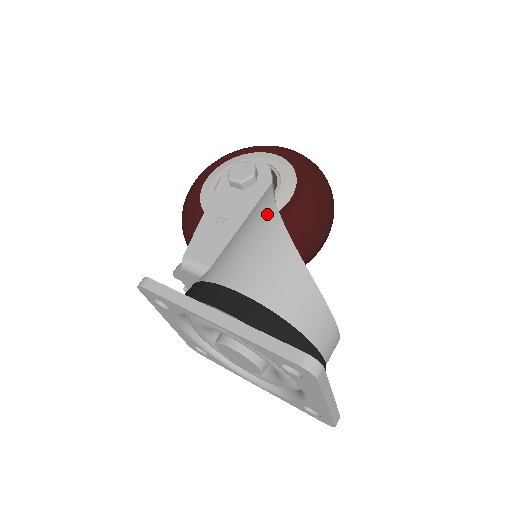
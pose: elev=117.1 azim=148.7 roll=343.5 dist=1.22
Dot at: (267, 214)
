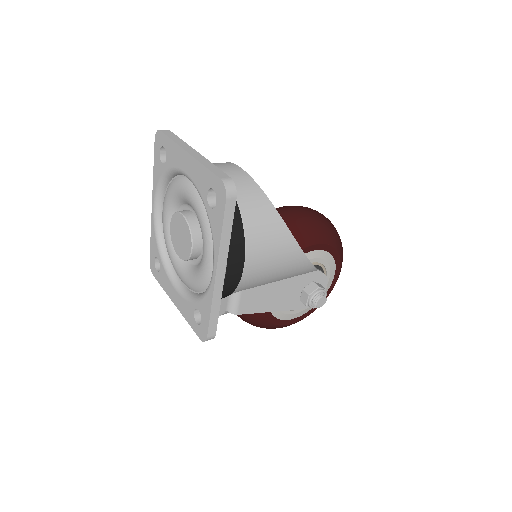
Dot at: occluded
